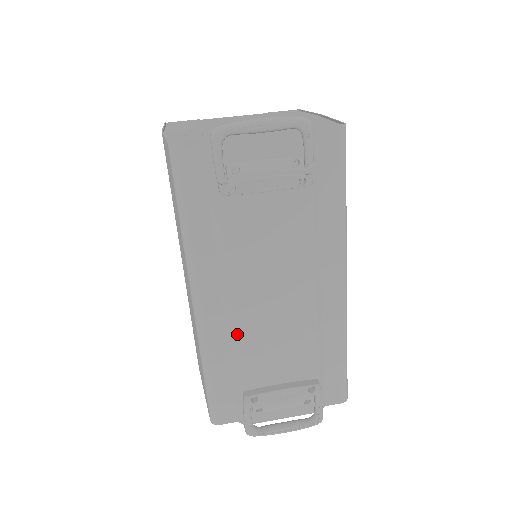
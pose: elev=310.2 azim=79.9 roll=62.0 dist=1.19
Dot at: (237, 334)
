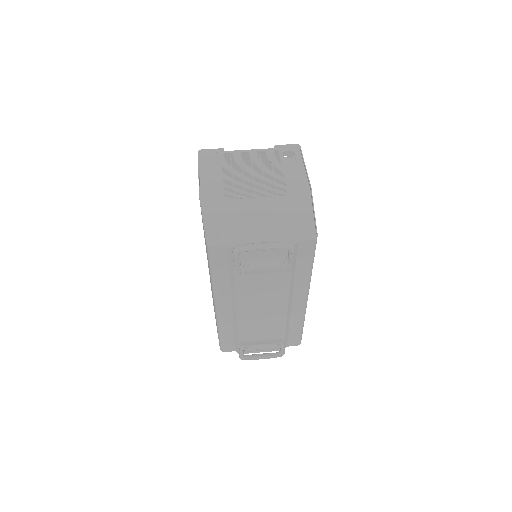
Dot at: (239, 322)
